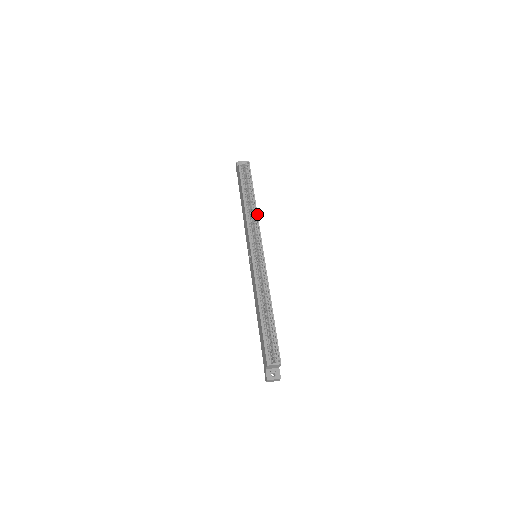
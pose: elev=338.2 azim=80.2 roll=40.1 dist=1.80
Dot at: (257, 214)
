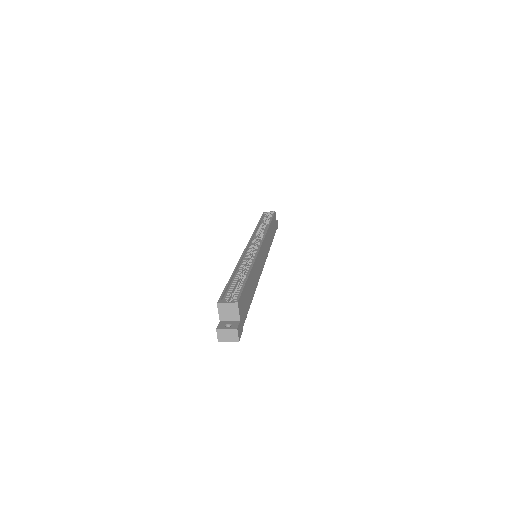
Dot at: (267, 229)
